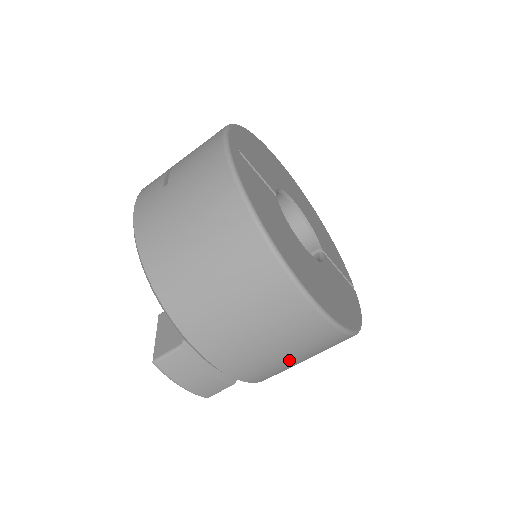
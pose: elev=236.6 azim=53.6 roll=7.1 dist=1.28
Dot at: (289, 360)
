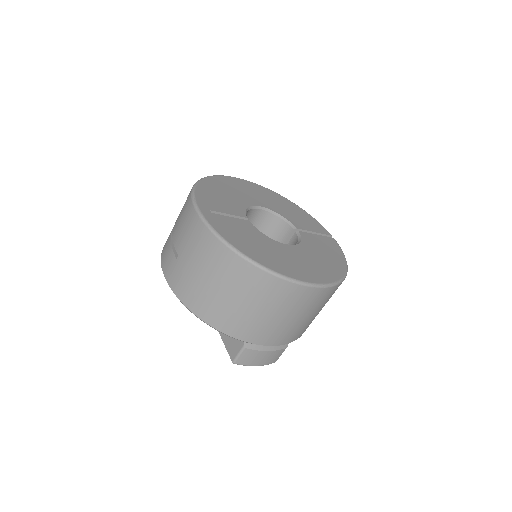
Dot at: (312, 316)
